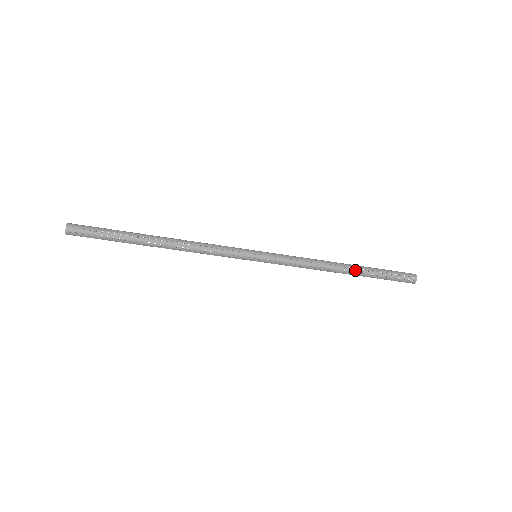
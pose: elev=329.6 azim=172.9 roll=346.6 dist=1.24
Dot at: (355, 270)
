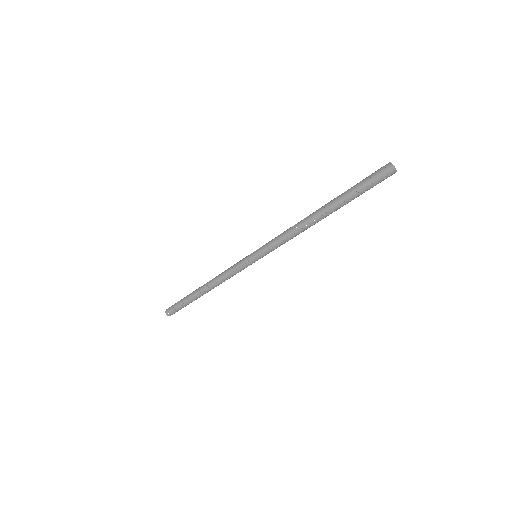
Dot at: (325, 206)
